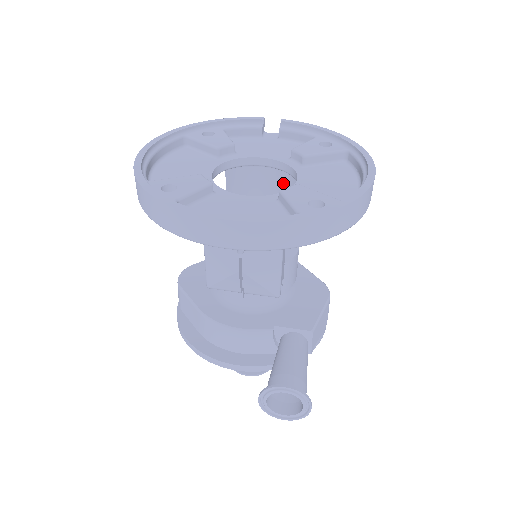
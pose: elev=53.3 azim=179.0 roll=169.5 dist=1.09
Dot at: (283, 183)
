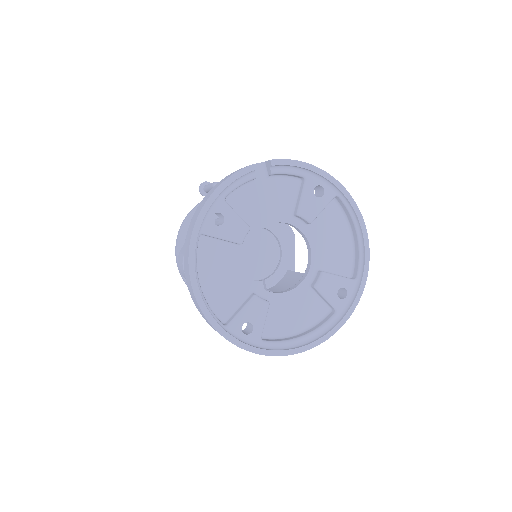
Dot at: occluded
